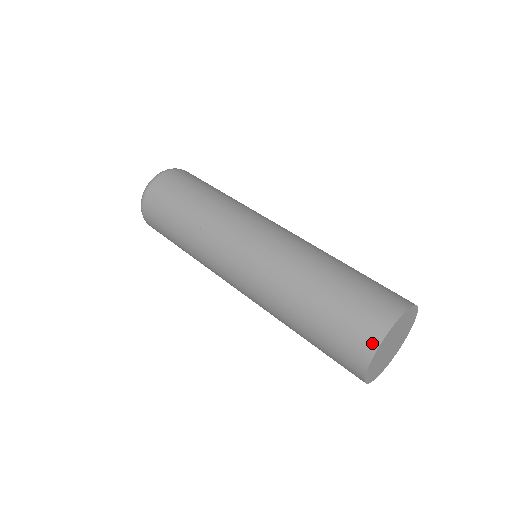
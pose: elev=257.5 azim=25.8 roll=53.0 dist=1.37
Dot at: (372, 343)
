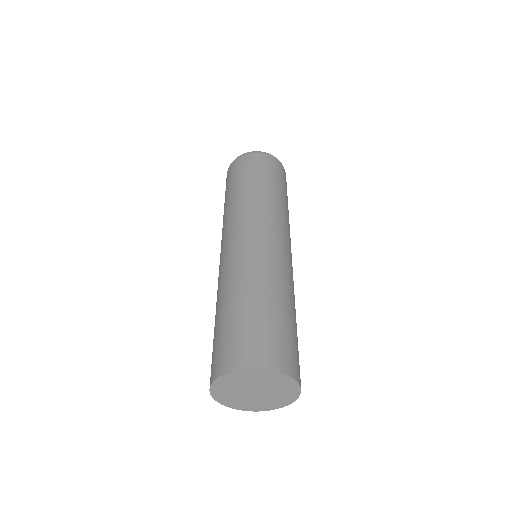
Dot at: (210, 380)
